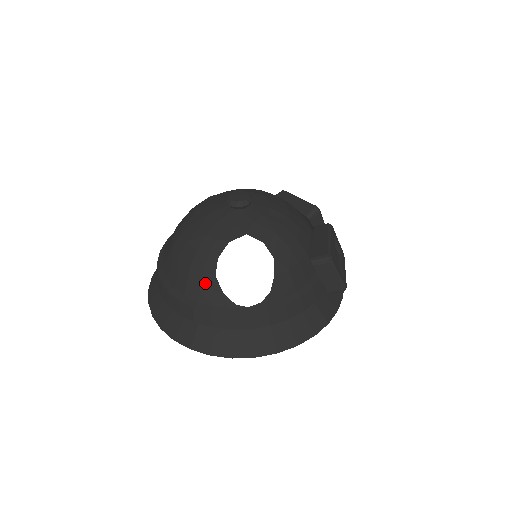
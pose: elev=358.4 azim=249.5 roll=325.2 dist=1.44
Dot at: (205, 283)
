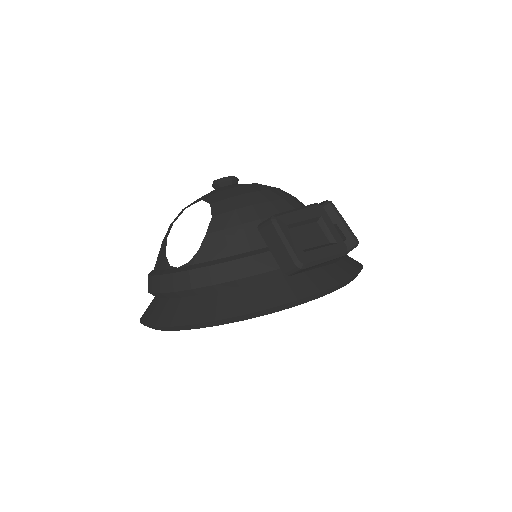
Dot at: (161, 250)
